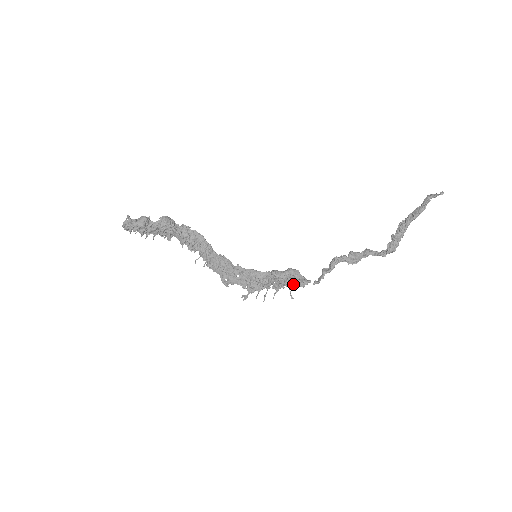
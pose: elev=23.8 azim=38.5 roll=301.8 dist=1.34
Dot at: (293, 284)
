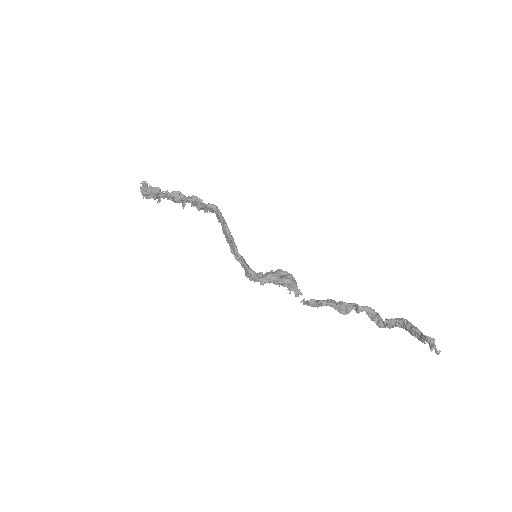
Dot at: (287, 287)
